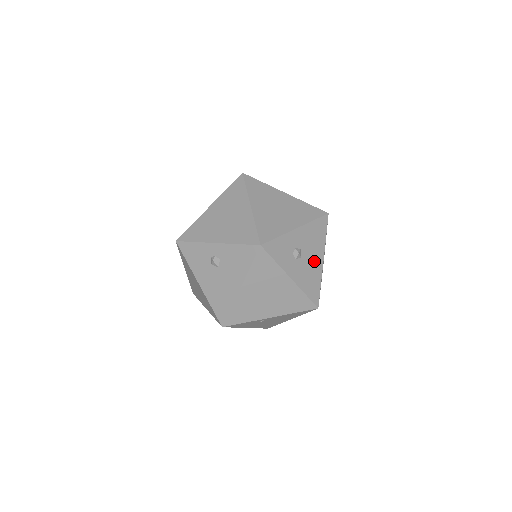
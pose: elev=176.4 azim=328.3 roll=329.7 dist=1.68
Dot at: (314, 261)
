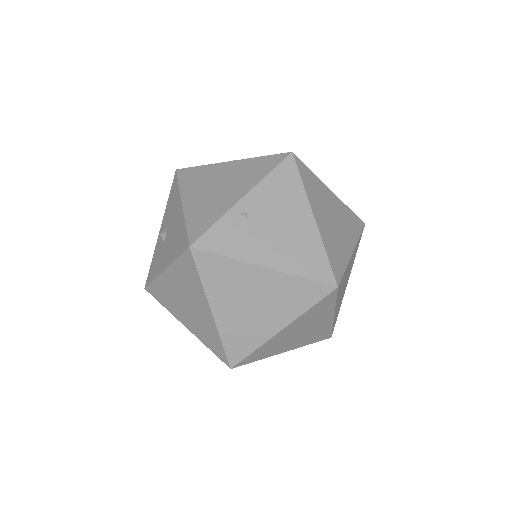
Dot at: occluded
